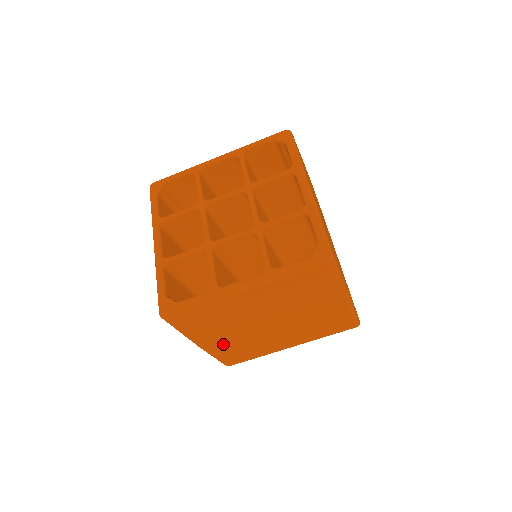
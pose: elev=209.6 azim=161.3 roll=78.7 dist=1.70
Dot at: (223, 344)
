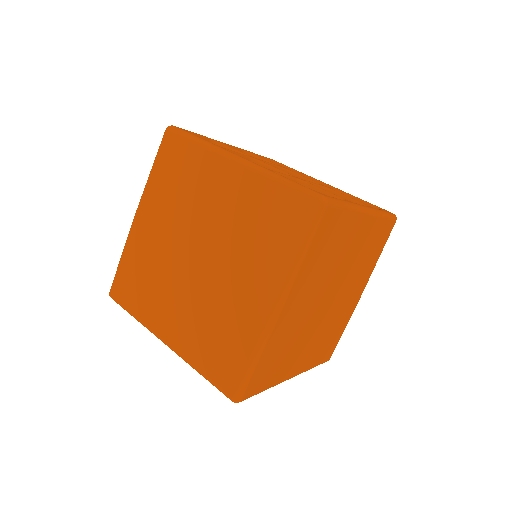
Dot at: (146, 238)
